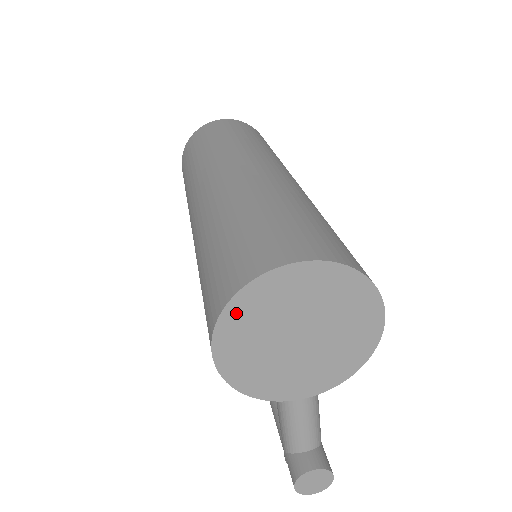
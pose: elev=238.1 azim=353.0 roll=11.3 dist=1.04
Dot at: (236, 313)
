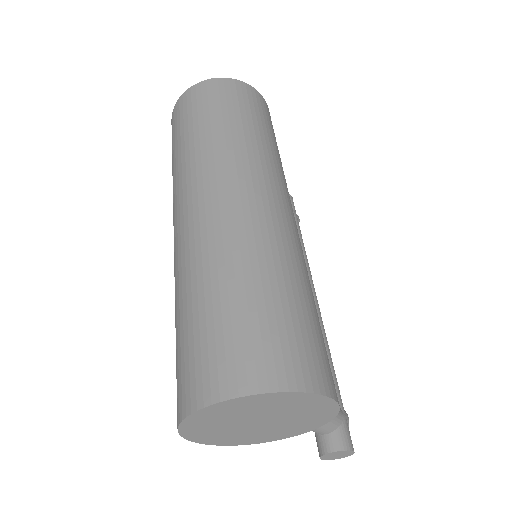
Dot at: (190, 427)
